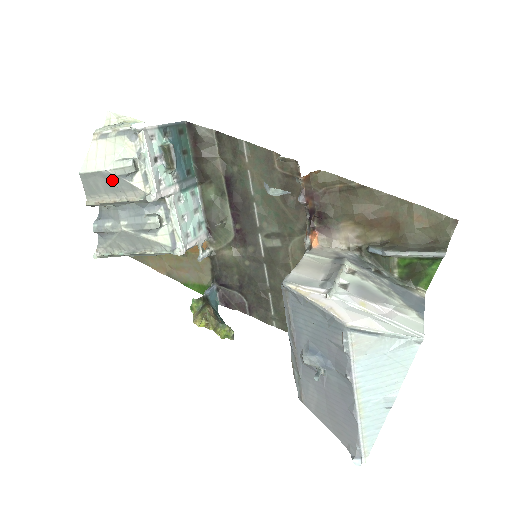
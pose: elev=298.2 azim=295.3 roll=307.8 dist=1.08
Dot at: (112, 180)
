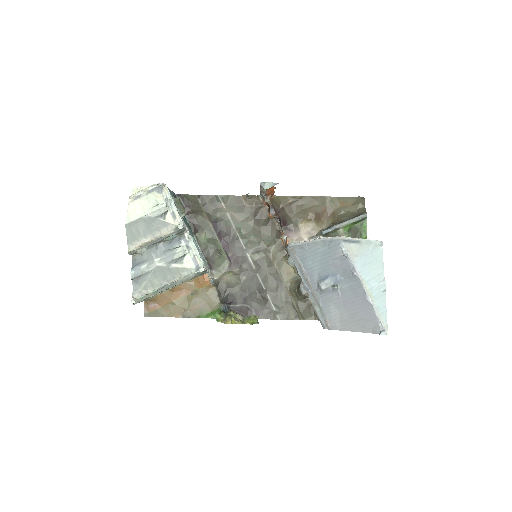
Dot at: (150, 222)
